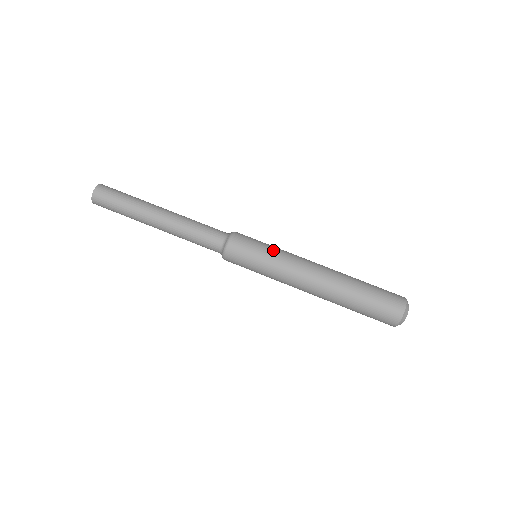
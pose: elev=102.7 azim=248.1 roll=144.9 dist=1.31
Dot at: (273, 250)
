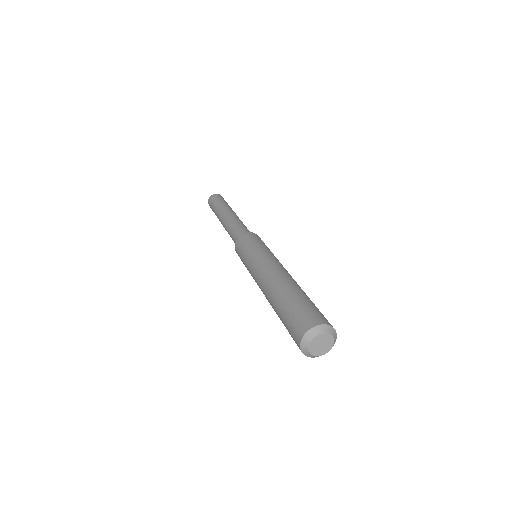
Dot at: occluded
